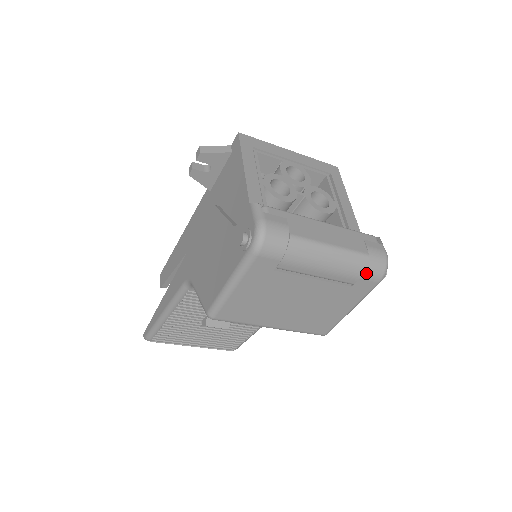
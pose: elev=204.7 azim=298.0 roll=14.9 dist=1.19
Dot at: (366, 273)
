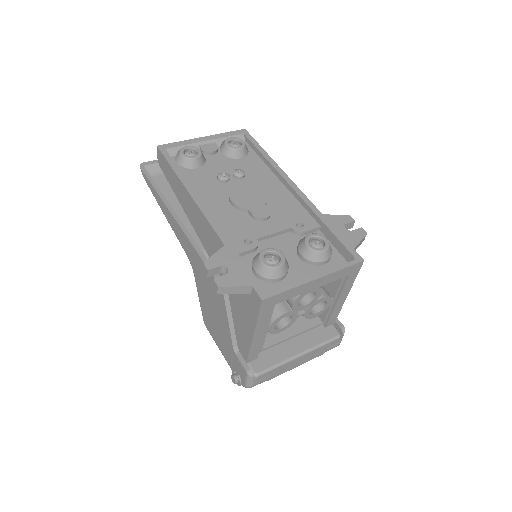
Dot at: occluded
